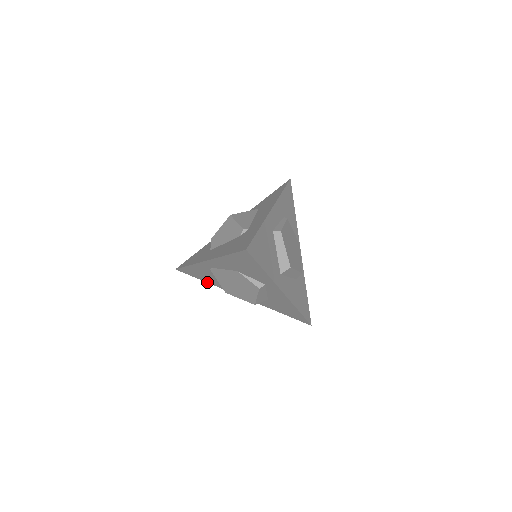
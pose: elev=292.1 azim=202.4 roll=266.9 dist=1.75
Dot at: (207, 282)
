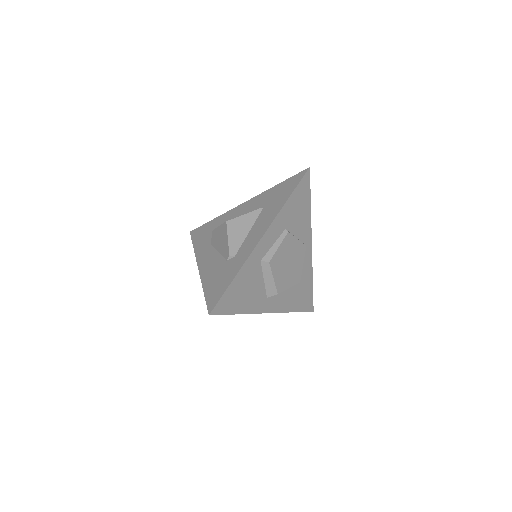
Dot at: occluded
